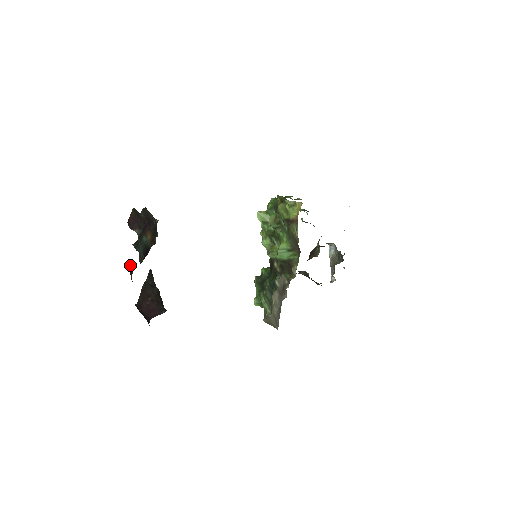
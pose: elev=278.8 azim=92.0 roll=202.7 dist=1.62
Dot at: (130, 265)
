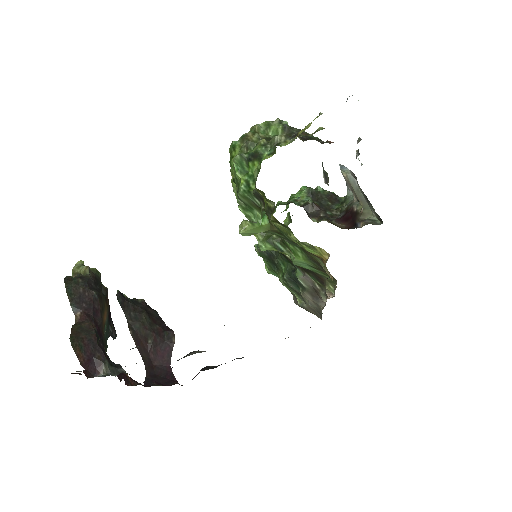
Dot at: (120, 379)
